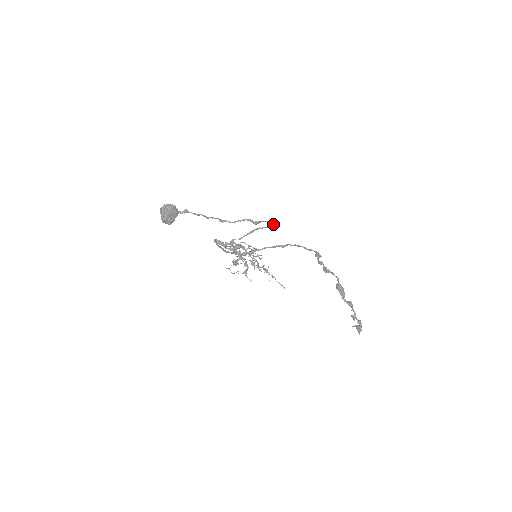
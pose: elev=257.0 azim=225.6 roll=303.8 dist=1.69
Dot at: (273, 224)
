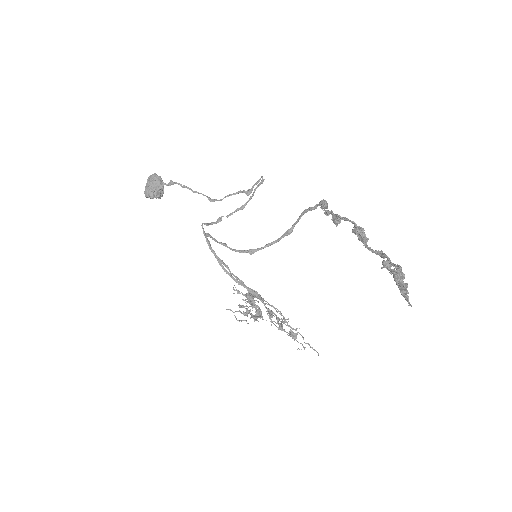
Dot at: occluded
